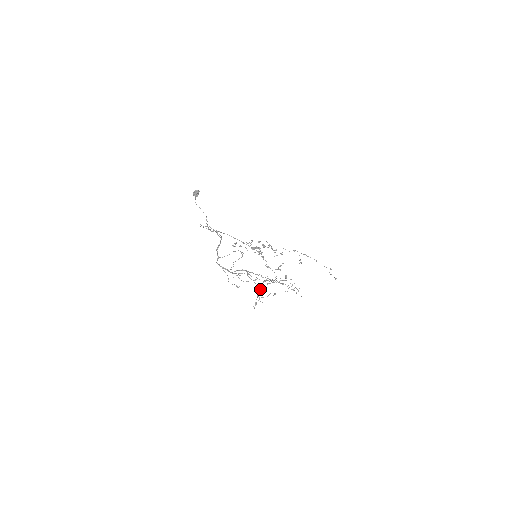
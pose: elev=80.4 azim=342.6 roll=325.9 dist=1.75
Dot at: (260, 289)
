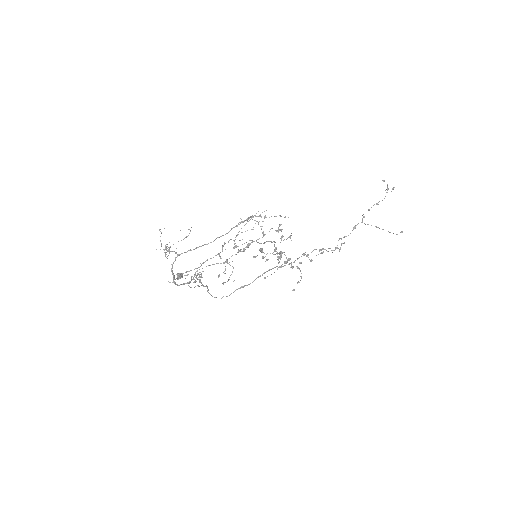
Dot at: occluded
